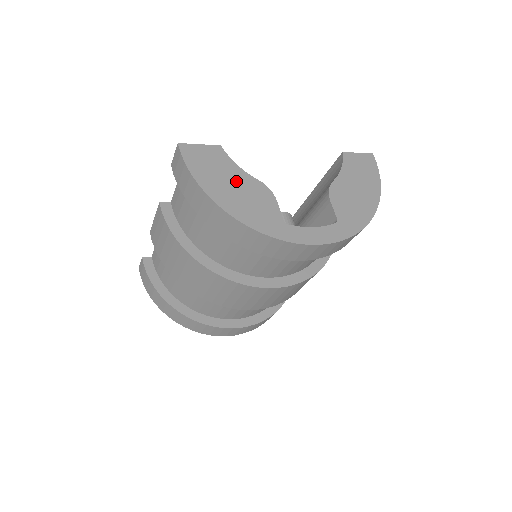
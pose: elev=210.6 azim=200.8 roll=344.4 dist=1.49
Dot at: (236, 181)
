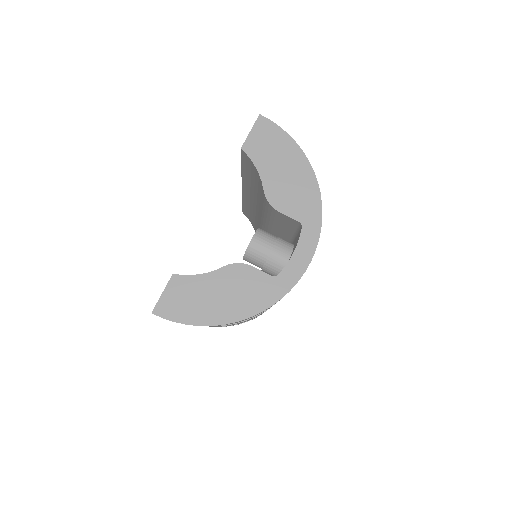
Dot at: (214, 289)
